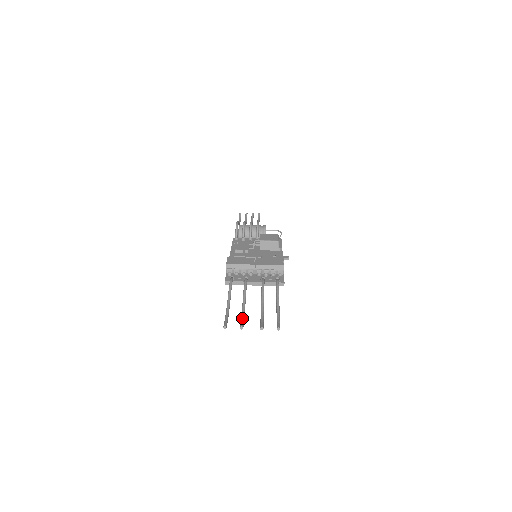
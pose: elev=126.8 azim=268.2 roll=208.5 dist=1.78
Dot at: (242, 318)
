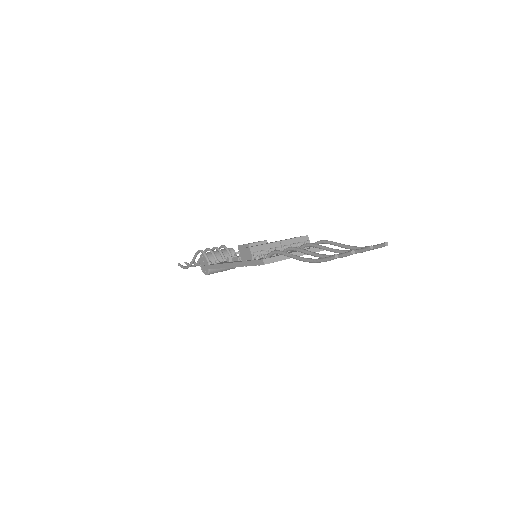
Dot at: (337, 254)
